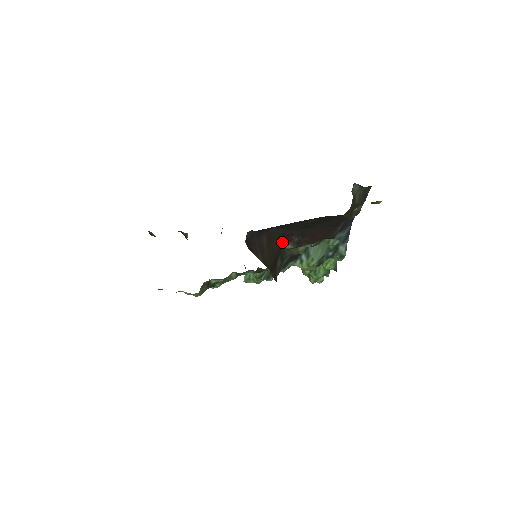
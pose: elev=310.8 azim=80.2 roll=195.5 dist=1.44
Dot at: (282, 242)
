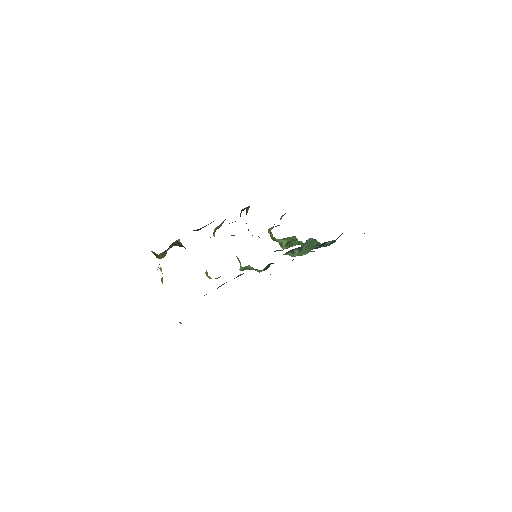
Dot at: occluded
